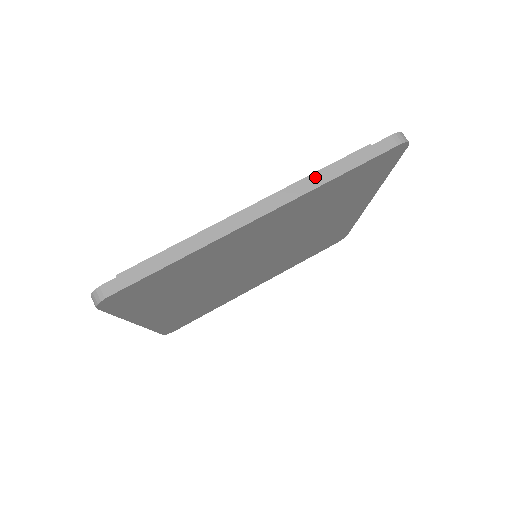
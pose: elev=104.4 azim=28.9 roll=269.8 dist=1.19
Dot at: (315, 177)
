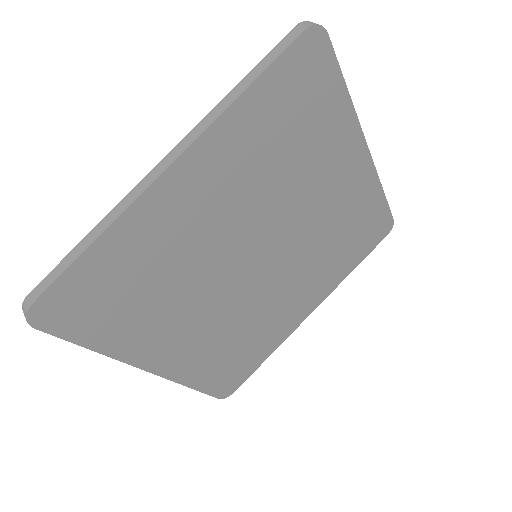
Dot at: (220, 104)
